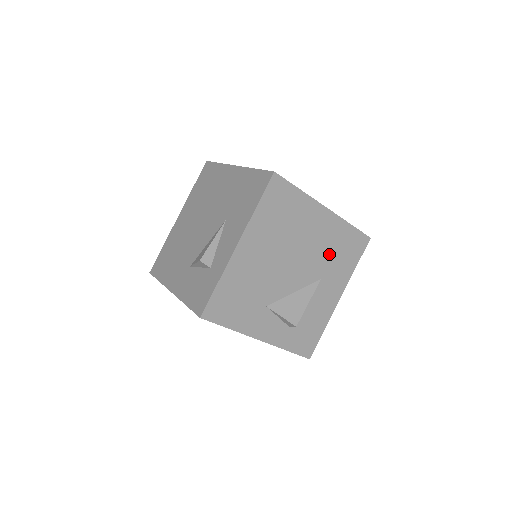
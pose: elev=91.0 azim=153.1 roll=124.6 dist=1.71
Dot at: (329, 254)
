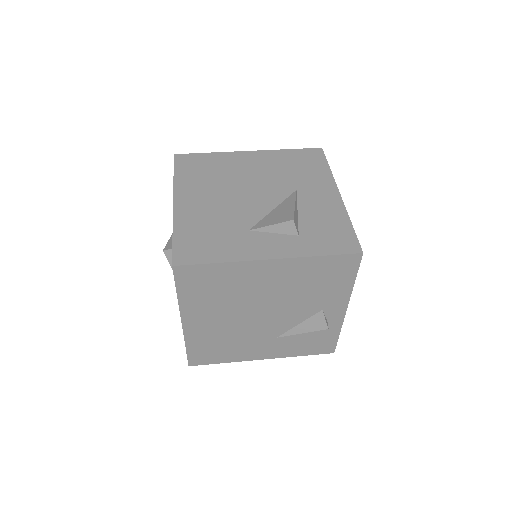
Dot at: (286, 173)
